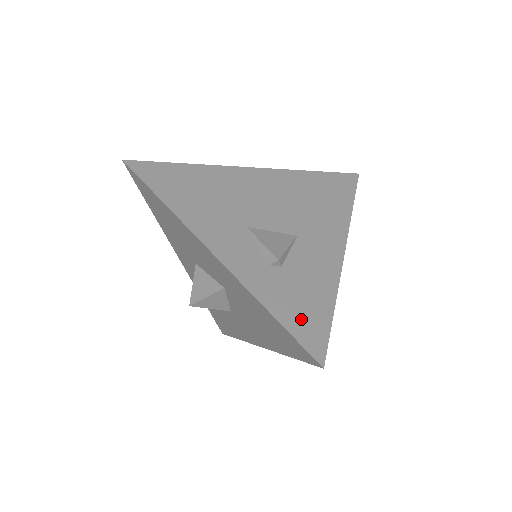
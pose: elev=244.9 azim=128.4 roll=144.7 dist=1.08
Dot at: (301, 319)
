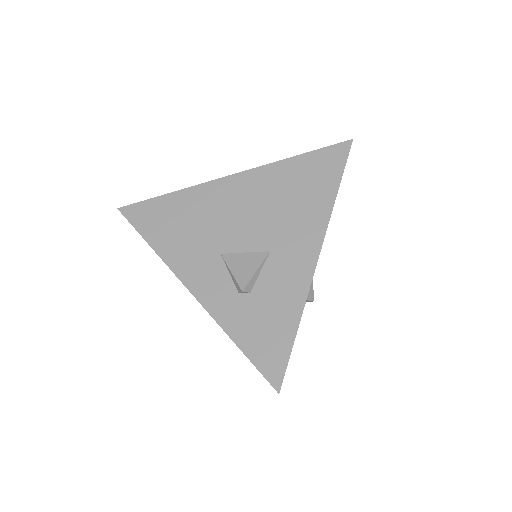
Dot at: (264, 347)
